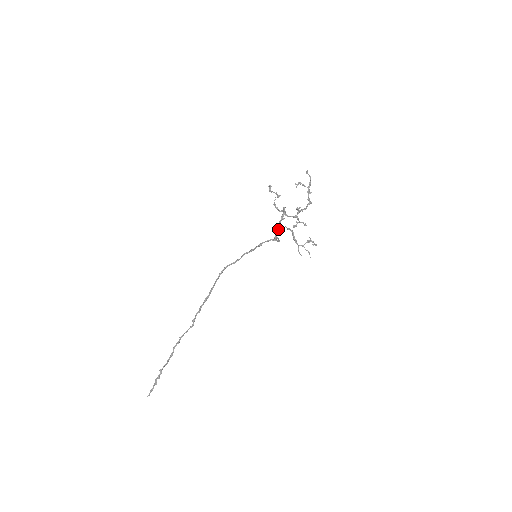
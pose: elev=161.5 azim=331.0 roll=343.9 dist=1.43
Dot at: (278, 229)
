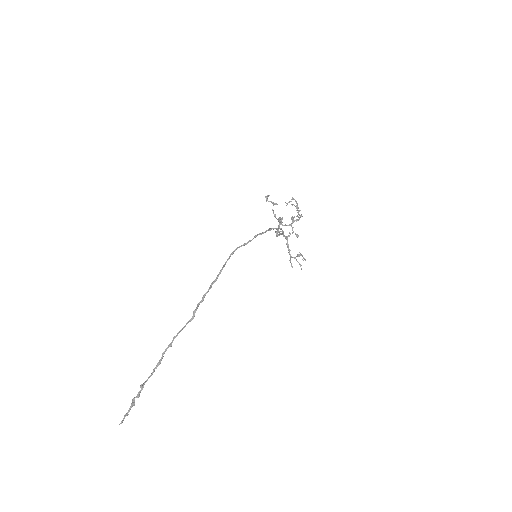
Dot at: (278, 230)
